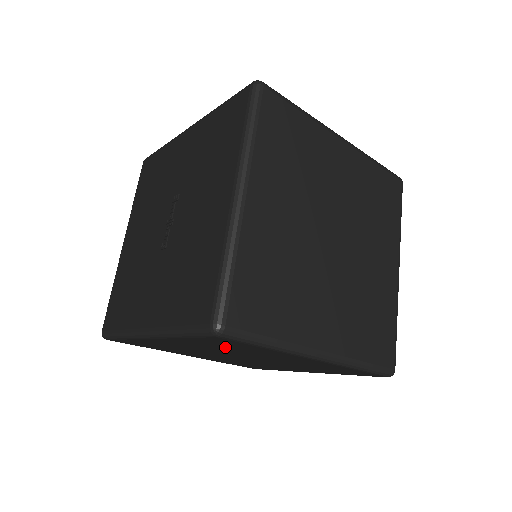
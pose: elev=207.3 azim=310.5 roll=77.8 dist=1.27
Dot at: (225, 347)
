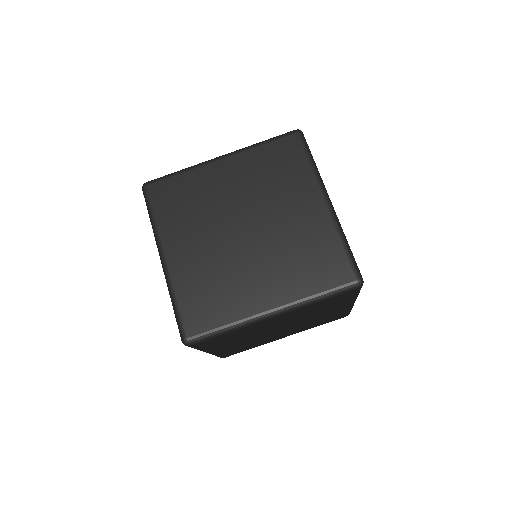
Dot at: (186, 207)
